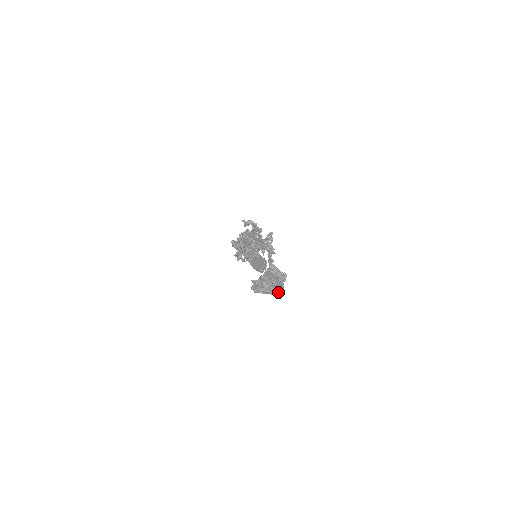
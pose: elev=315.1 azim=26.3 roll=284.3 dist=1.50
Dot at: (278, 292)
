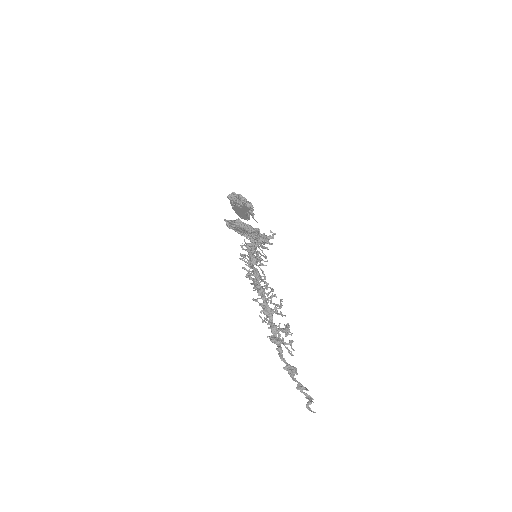
Dot at: occluded
